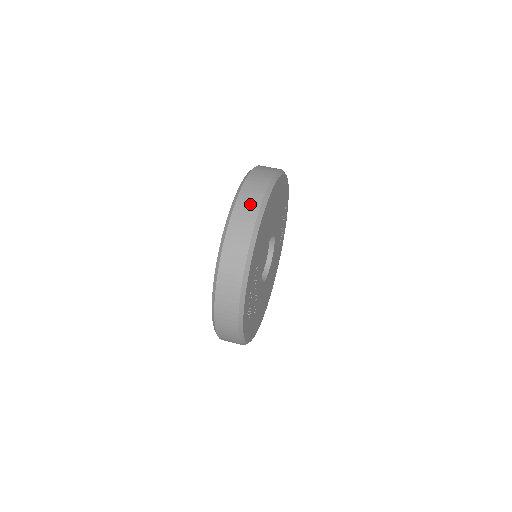
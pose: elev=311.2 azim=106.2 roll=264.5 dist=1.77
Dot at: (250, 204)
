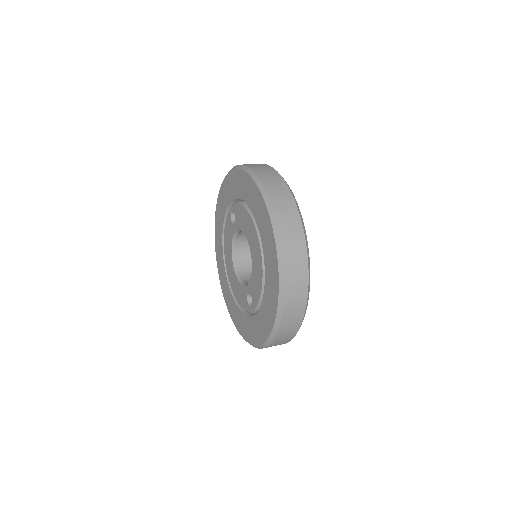
Dot at: (262, 167)
